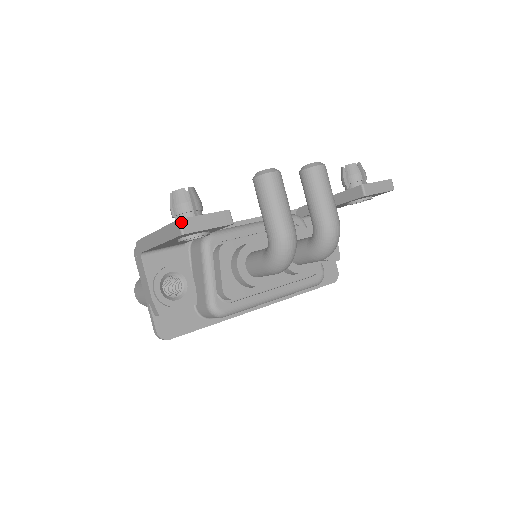
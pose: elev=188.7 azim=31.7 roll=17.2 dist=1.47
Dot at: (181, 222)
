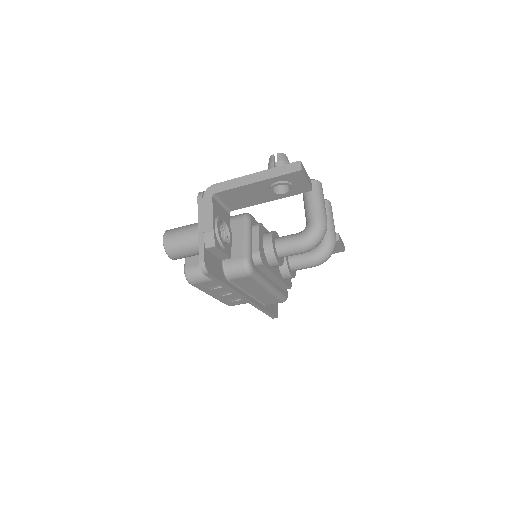
Dot at: (301, 163)
